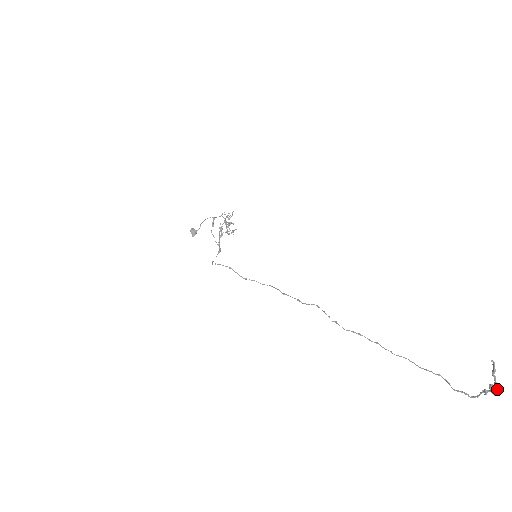
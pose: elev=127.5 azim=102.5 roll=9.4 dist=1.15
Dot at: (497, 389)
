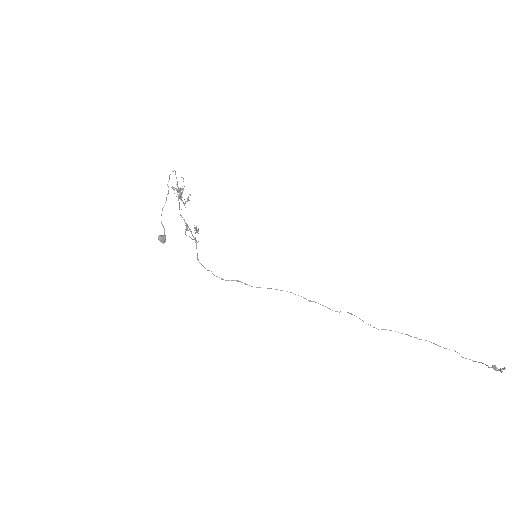
Dot at: (499, 370)
